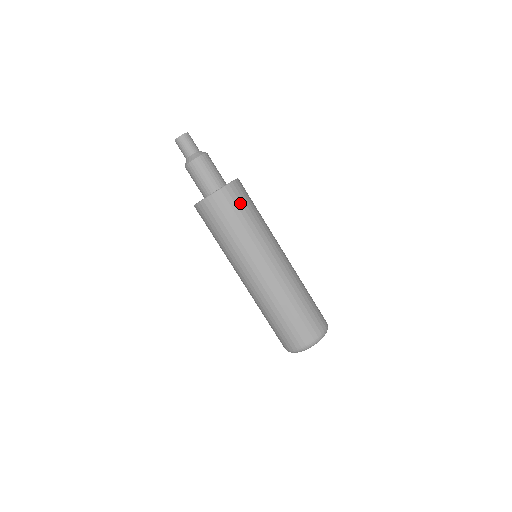
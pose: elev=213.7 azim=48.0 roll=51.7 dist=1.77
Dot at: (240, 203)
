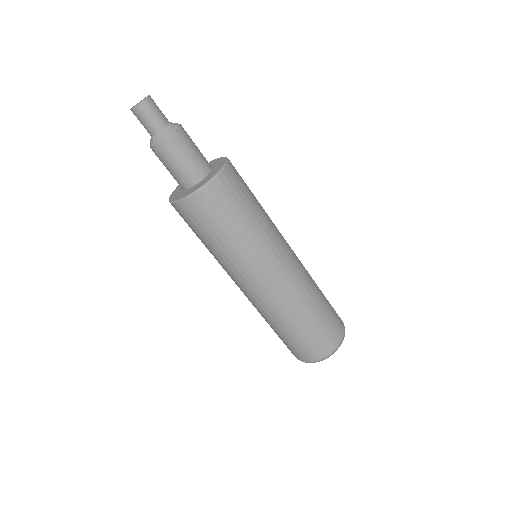
Dot at: (217, 214)
